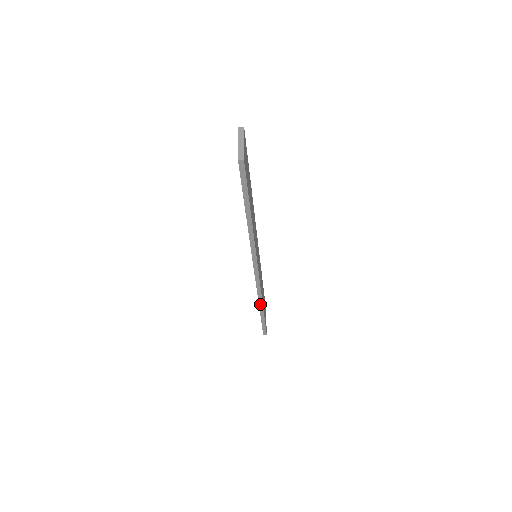
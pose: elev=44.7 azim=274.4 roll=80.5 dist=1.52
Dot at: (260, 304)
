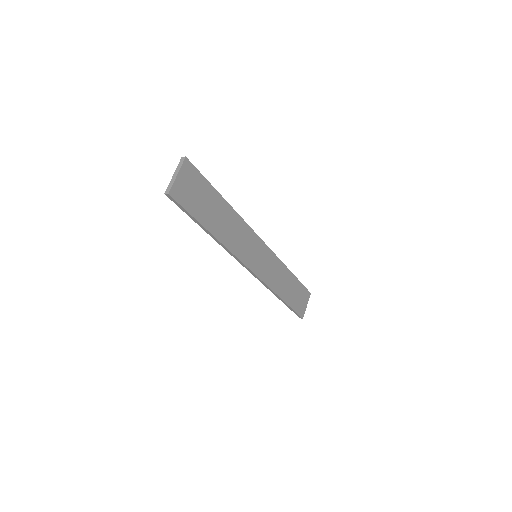
Dot at: (276, 295)
